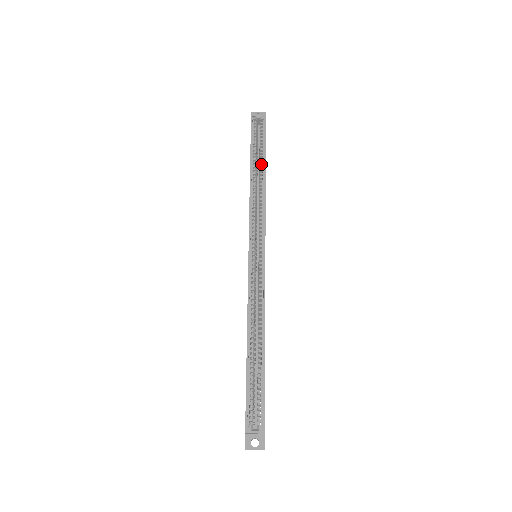
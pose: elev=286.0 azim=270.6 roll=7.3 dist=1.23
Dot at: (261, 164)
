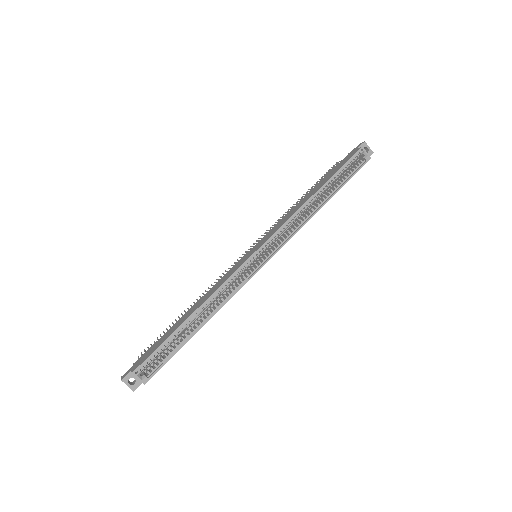
Dot at: (328, 194)
